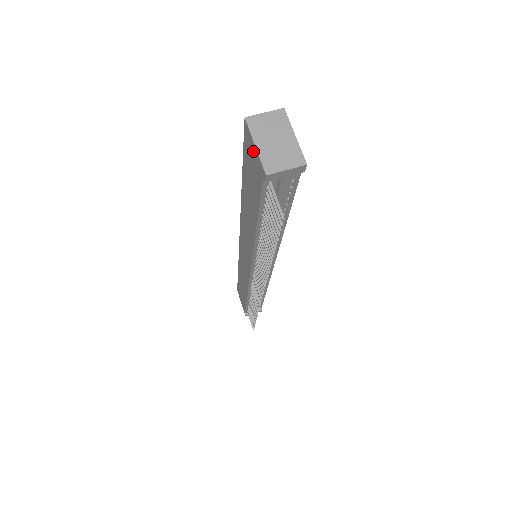
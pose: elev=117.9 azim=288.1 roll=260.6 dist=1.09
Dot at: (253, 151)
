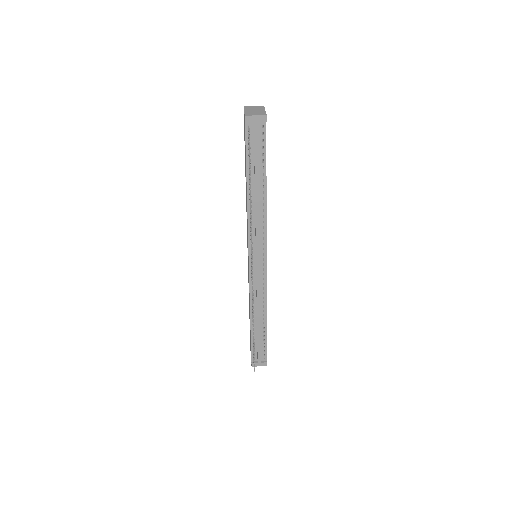
Dot at: (244, 118)
